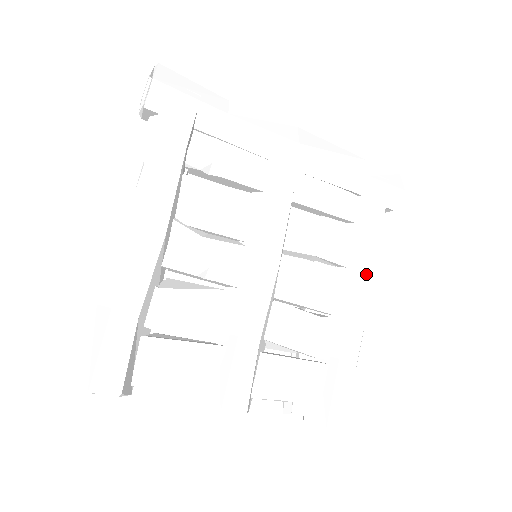
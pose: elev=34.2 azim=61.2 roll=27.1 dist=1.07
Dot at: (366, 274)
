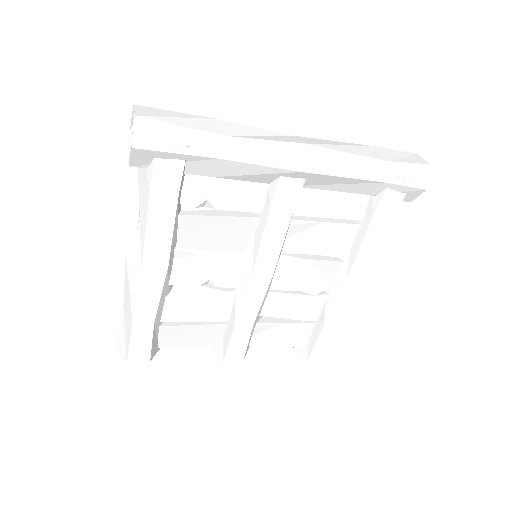
Dot at: (363, 264)
